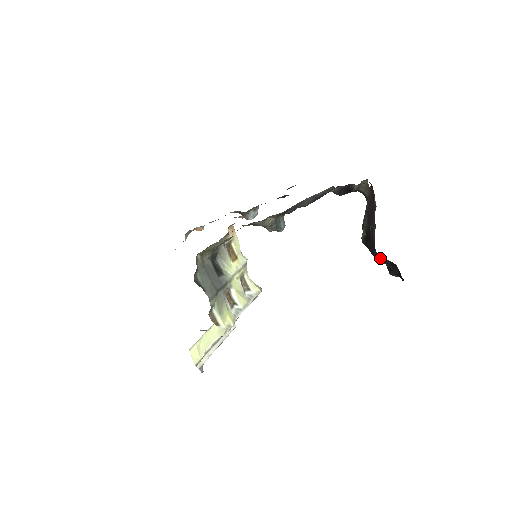
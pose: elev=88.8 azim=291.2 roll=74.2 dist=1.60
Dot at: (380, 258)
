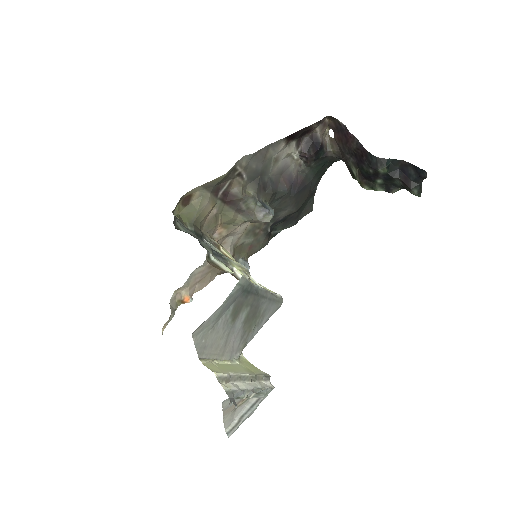
Dot at: (383, 163)
